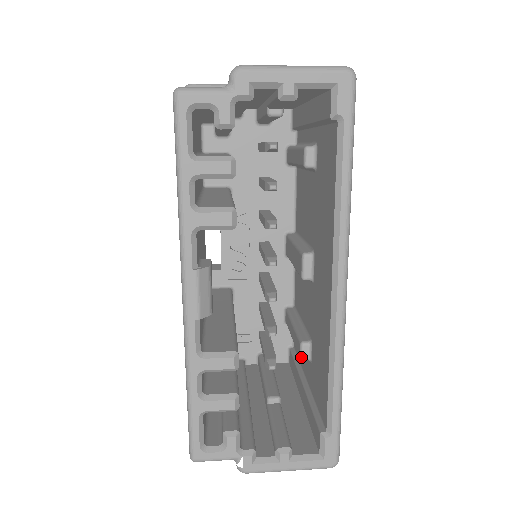
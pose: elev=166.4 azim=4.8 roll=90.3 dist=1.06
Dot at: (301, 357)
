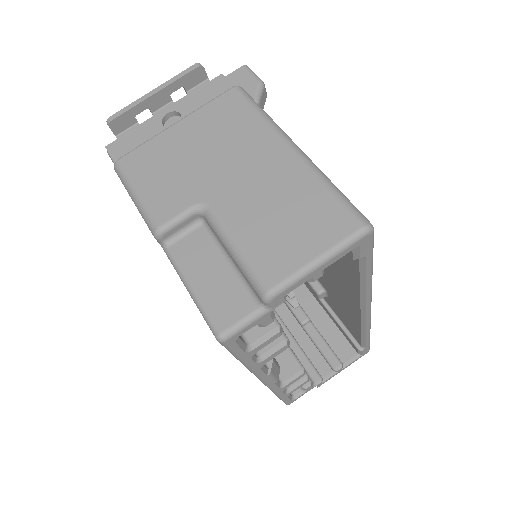
Dot at: occluded
